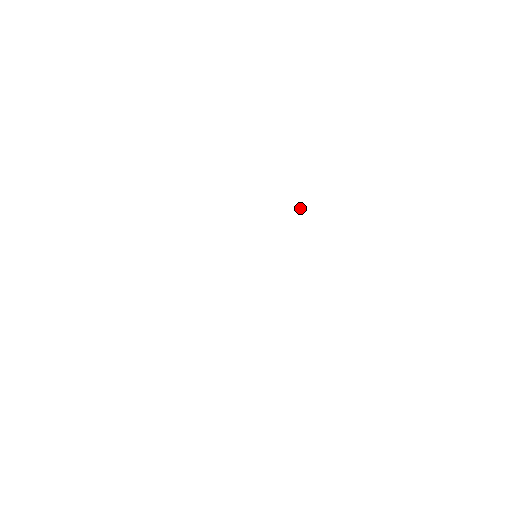
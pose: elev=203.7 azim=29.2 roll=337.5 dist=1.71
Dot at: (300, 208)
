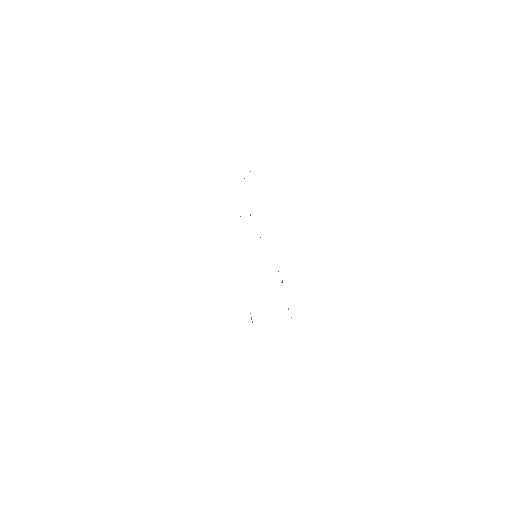
Dot at: occluded
